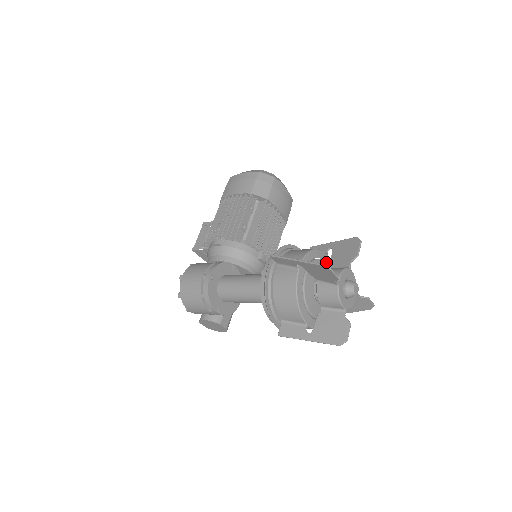
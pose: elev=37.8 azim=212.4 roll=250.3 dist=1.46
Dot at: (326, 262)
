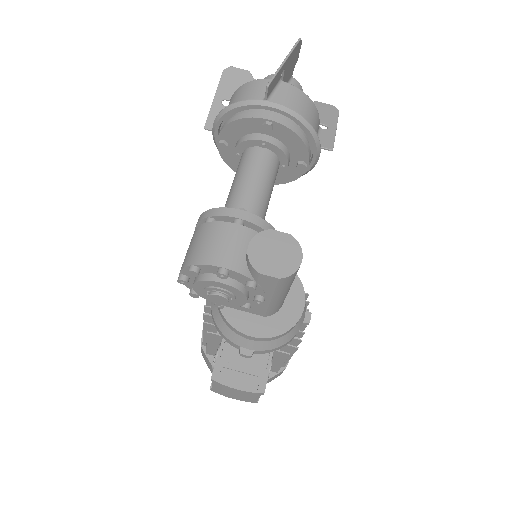
Dot at: occluded
